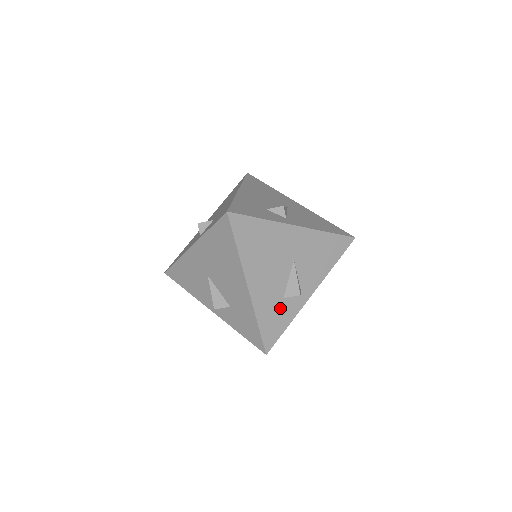
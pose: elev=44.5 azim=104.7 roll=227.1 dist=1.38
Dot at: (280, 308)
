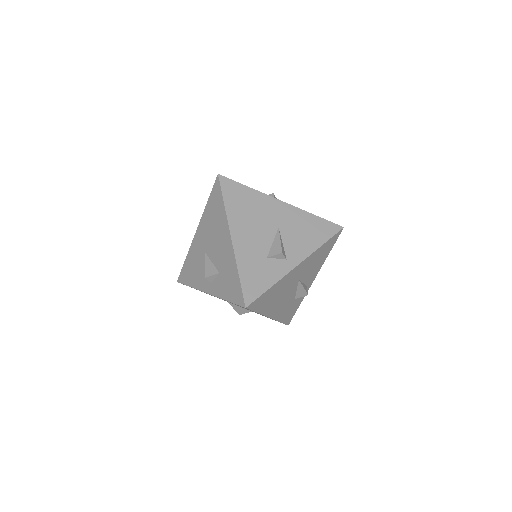
Dot at: (293, 304)
